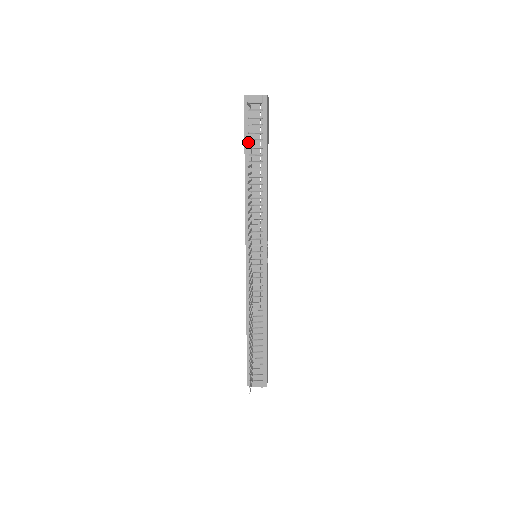
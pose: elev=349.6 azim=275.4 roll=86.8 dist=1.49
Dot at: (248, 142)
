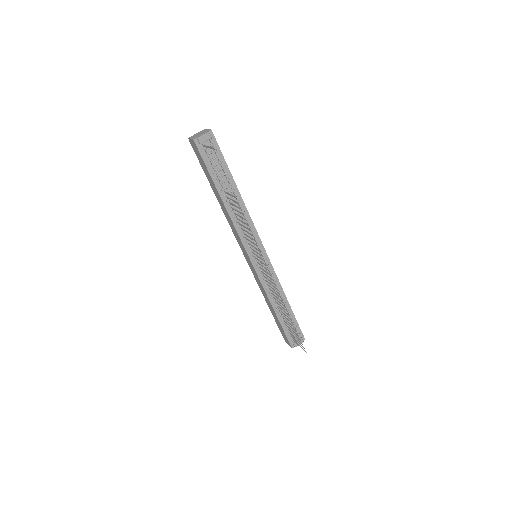
Dot at: (214, 175)
